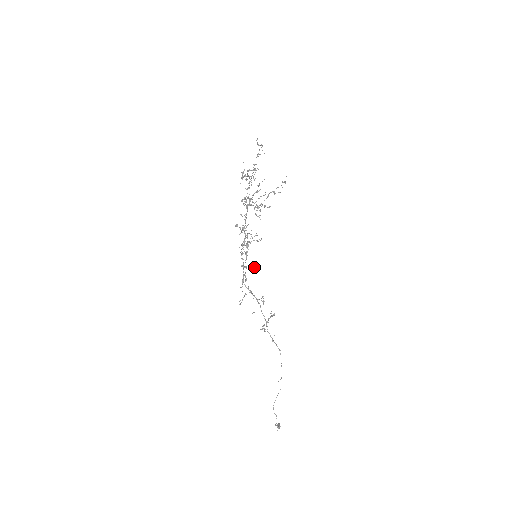
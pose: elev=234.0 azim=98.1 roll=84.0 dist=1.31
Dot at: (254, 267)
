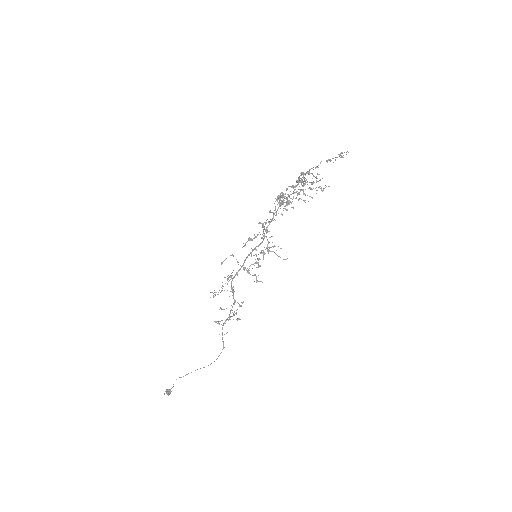
Dot at: (256, 276)
